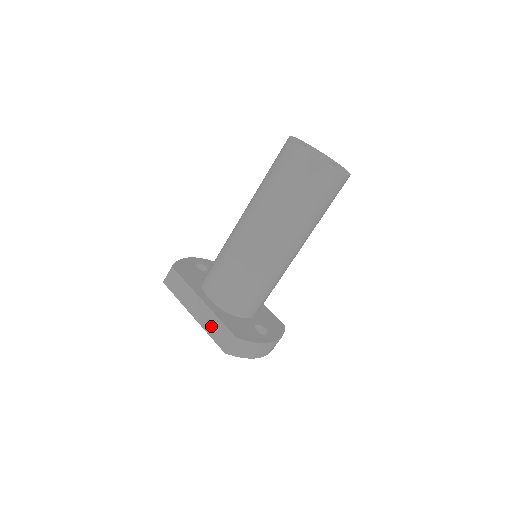
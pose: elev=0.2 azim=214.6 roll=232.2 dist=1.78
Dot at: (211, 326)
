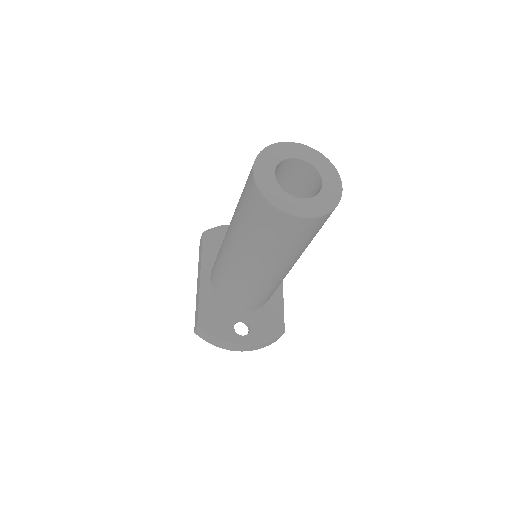
Dot at: (197, 303)
